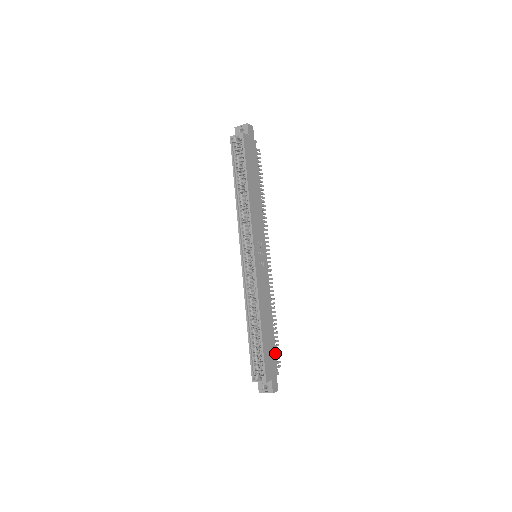
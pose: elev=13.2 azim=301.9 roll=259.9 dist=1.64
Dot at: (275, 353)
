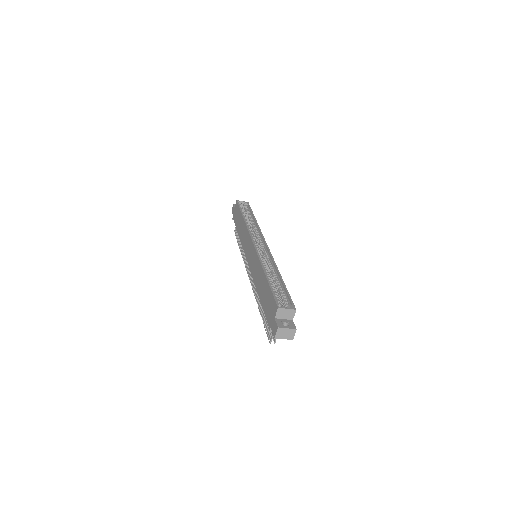
Dot at: occluded
